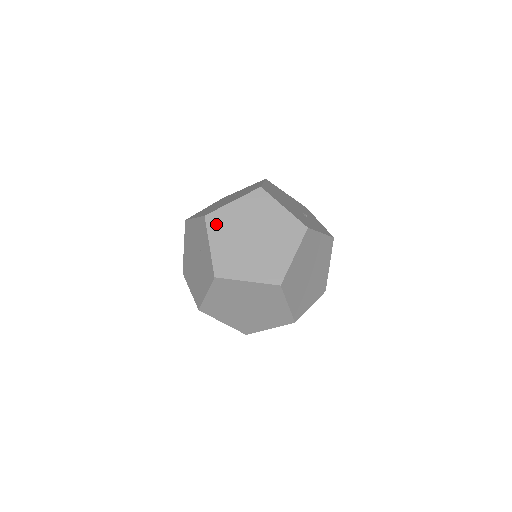
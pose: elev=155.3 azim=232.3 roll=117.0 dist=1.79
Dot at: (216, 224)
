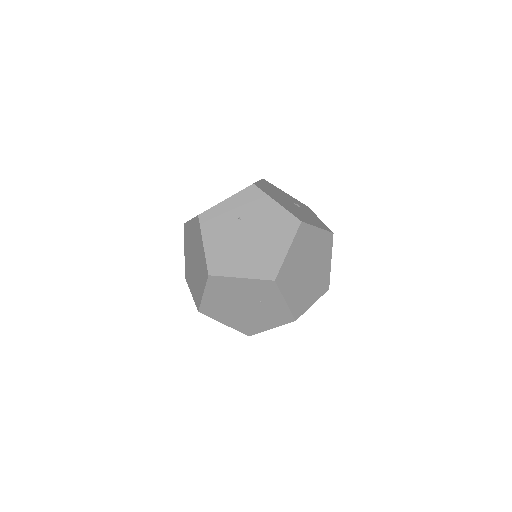
Dot at: (284, 281)
